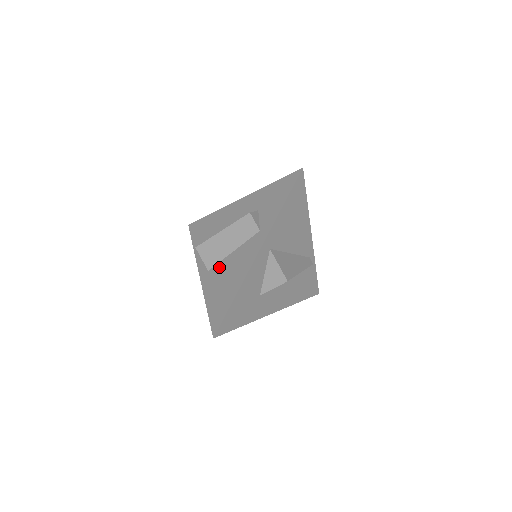
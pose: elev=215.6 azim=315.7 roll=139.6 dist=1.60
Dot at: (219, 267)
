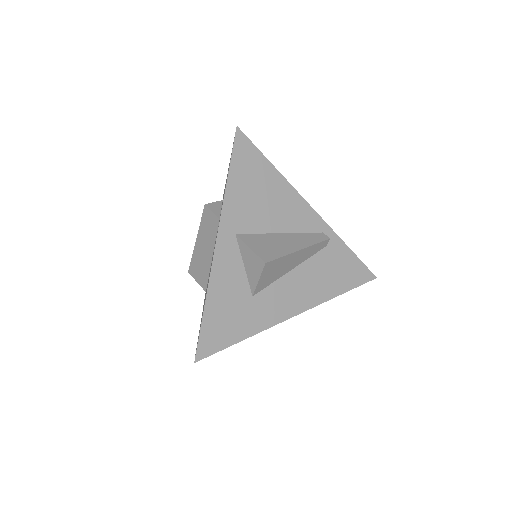
Dot at: occluded
